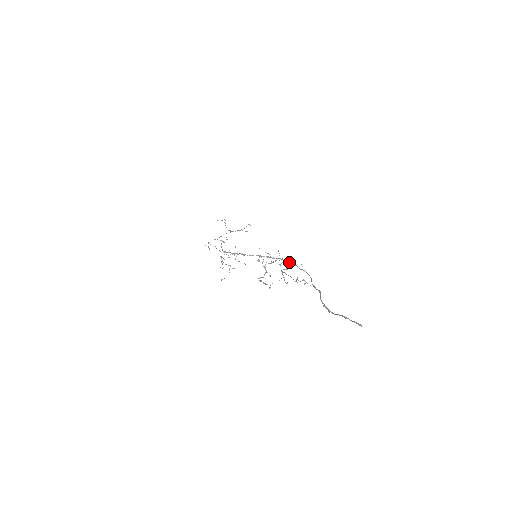
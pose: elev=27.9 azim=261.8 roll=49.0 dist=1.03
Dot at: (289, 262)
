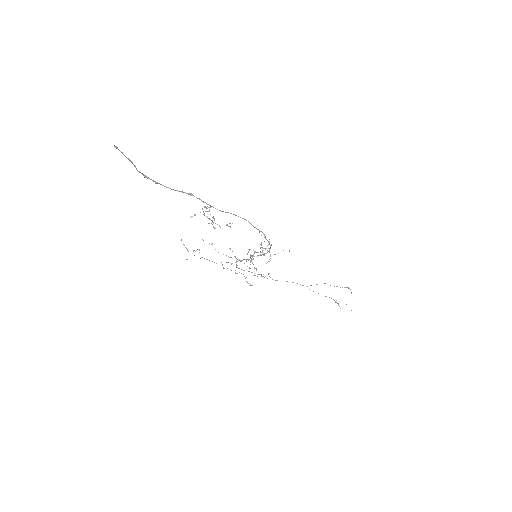
Dot at: (265, 238)
